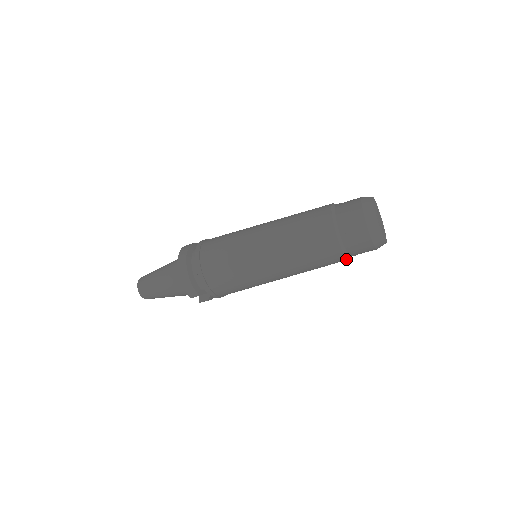
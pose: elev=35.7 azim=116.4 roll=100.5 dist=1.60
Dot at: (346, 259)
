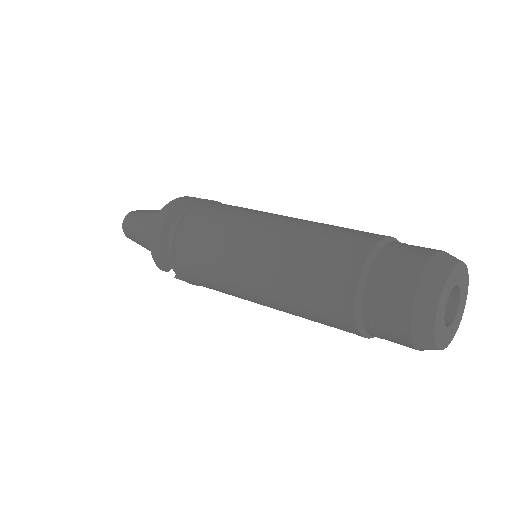
Dot at: (365, 337)
